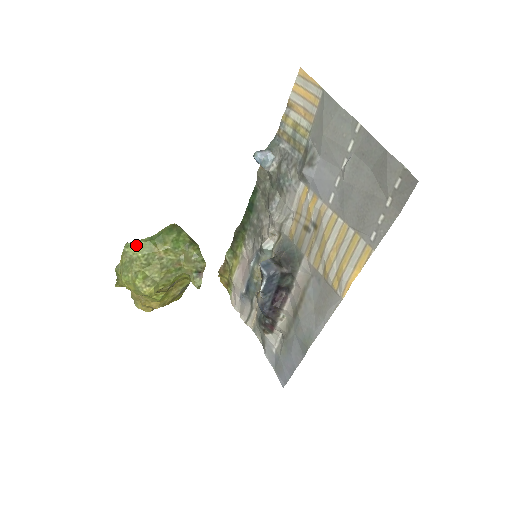
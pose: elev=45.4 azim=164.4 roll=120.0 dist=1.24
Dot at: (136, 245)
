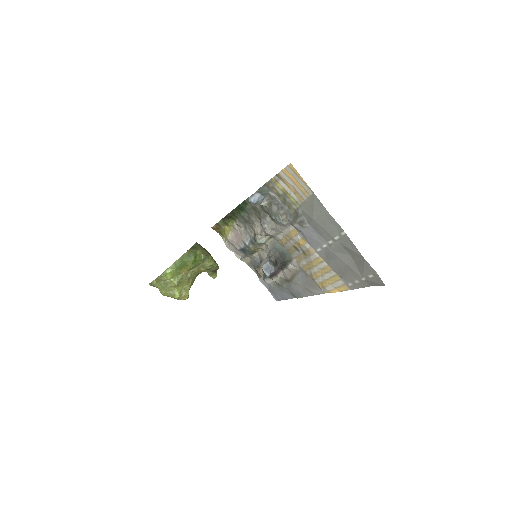
Dot at: (167, 274)
